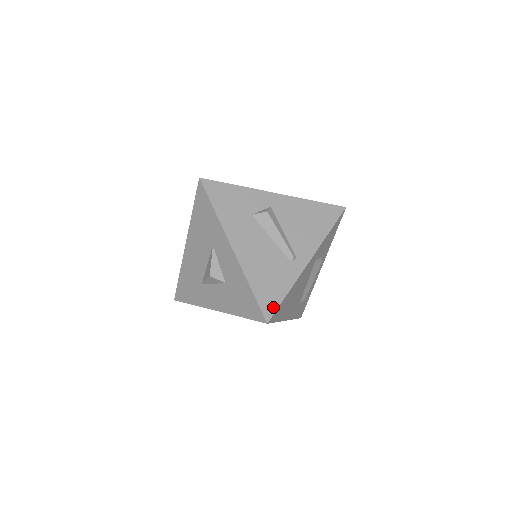
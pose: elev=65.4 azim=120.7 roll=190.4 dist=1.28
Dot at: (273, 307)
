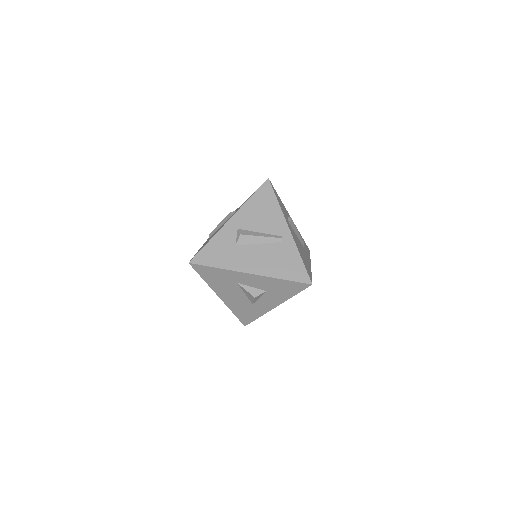
Dot at: (304, 274)
